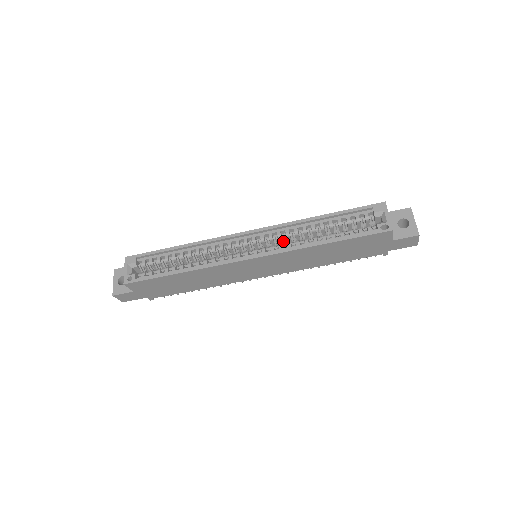
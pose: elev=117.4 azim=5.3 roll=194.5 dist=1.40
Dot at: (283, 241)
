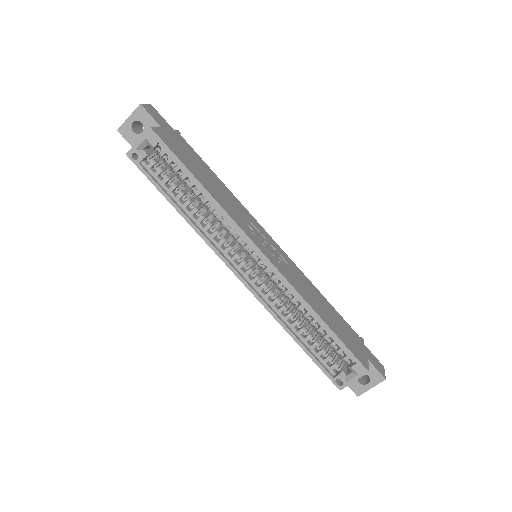
Dot at: (279, 288)
